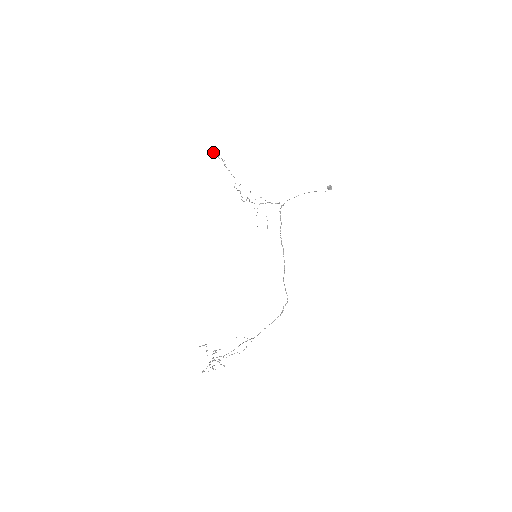
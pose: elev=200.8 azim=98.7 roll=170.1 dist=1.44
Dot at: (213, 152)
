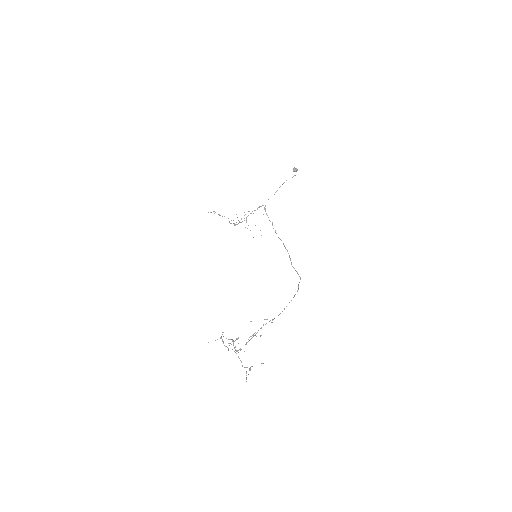
Dot at: (208, 212)
